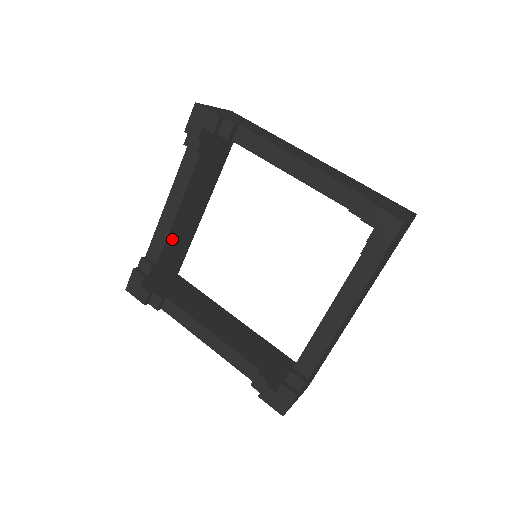
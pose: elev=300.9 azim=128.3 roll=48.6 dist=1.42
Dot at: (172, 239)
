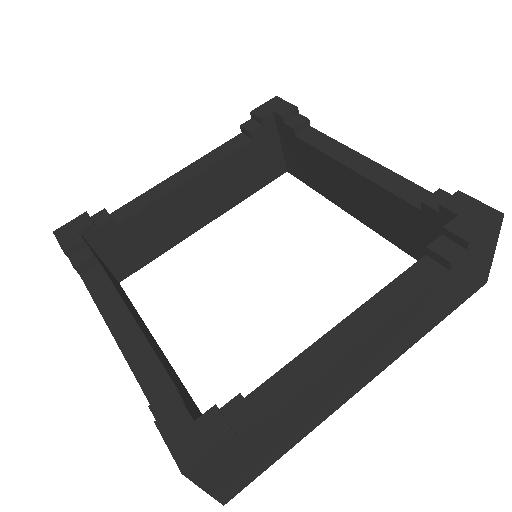
Dot at: (156, 213)
